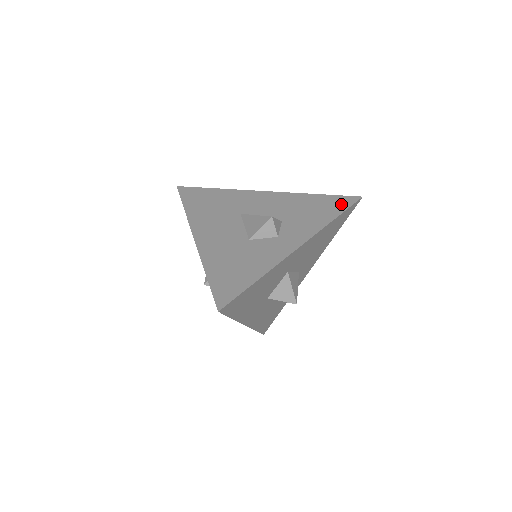
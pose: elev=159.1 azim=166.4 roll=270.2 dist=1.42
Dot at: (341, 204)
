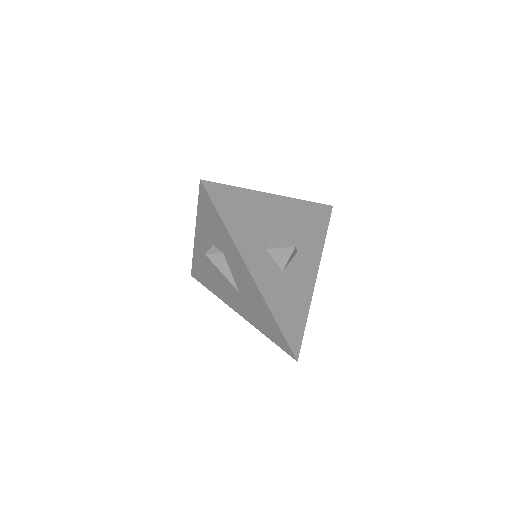
Dot at: occluded
